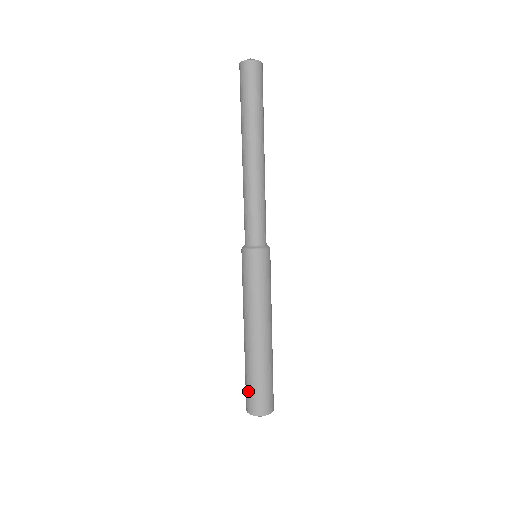
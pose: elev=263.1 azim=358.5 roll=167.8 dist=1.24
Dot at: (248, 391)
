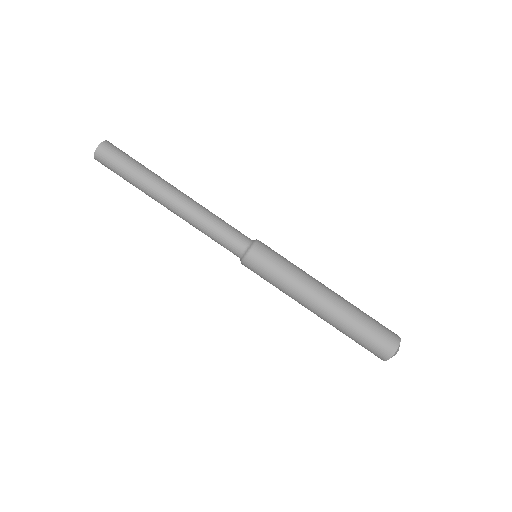
Dot at: (362, 346)
